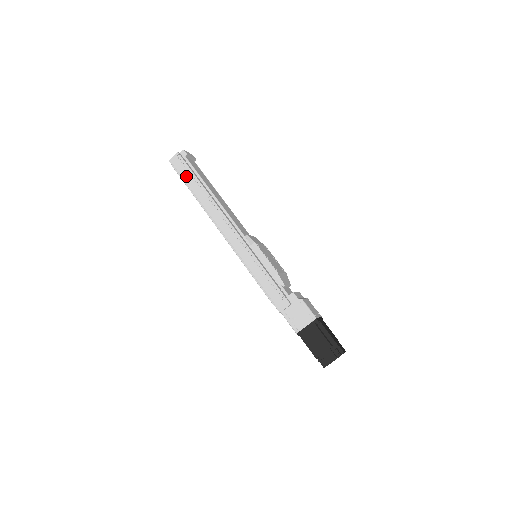
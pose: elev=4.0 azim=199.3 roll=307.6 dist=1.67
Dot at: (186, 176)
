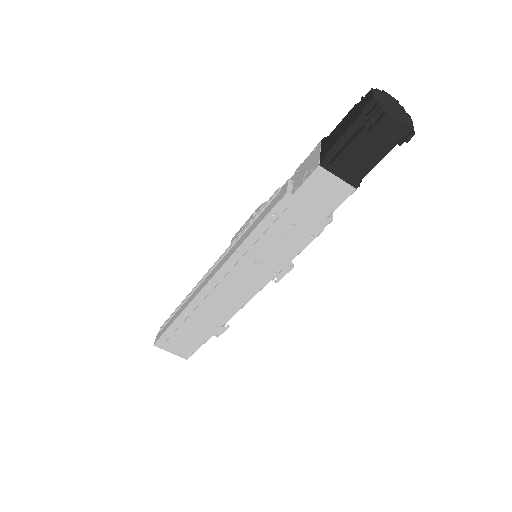
Dot at: (167, 326)
